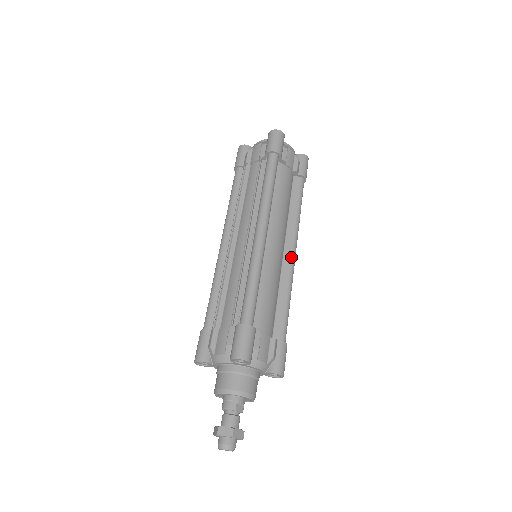
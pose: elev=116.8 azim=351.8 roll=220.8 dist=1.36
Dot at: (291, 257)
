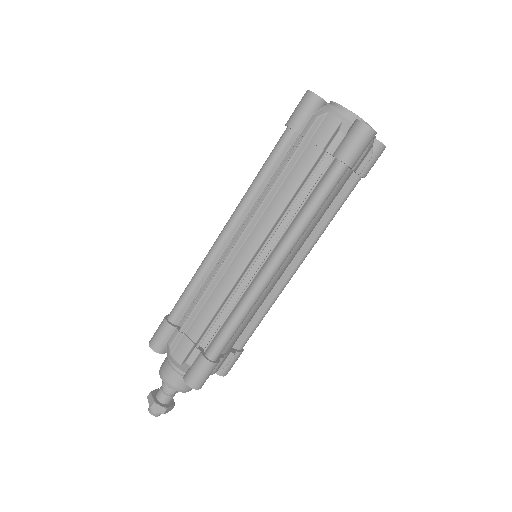
Dot at: (292, 274)
